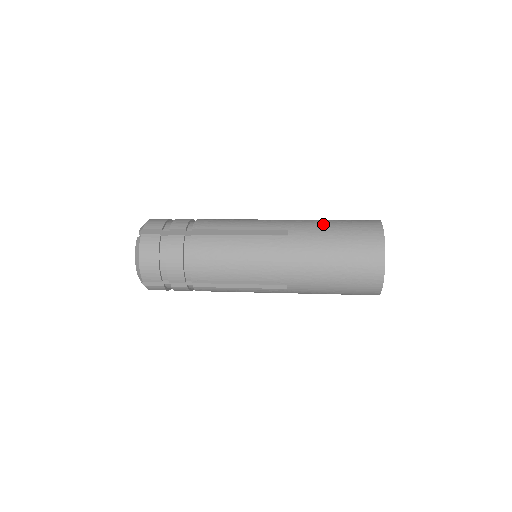
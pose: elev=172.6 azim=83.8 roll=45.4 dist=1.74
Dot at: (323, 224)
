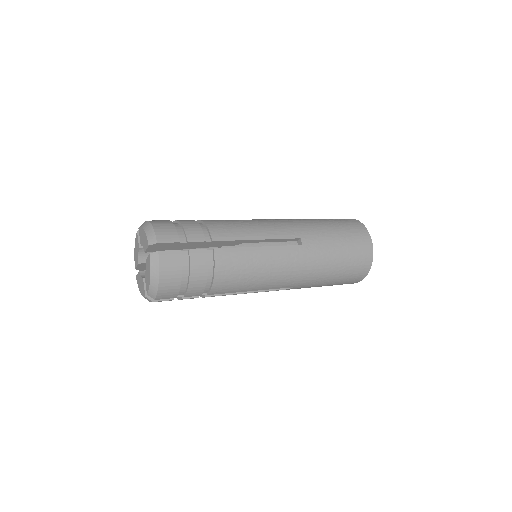
Dot at: (325, 230)
